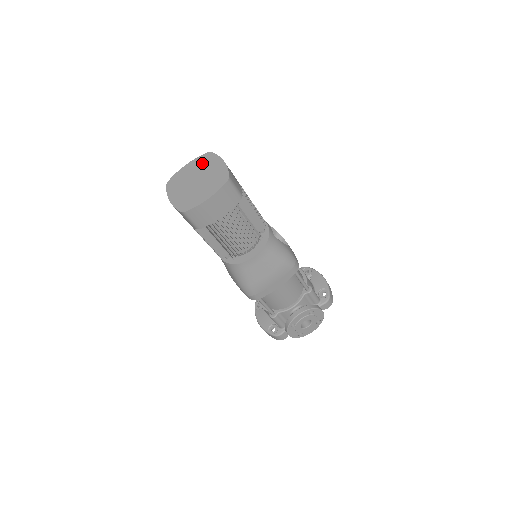
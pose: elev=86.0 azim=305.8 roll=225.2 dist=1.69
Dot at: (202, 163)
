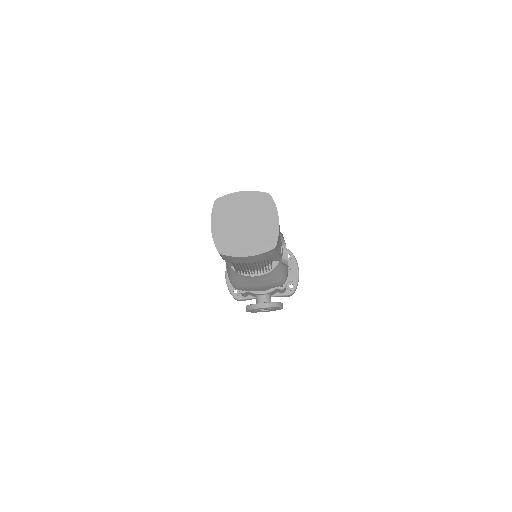
Dot at: (258, 204)
